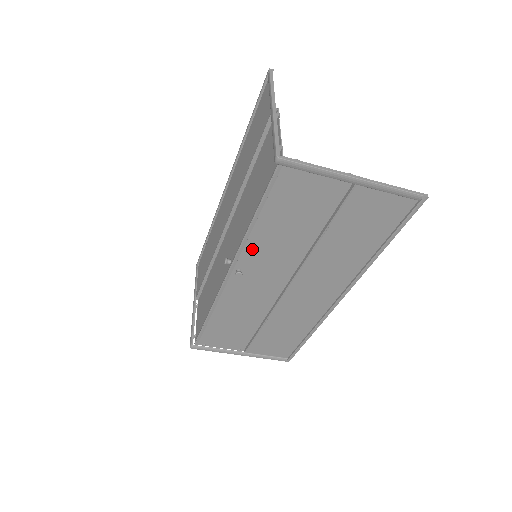
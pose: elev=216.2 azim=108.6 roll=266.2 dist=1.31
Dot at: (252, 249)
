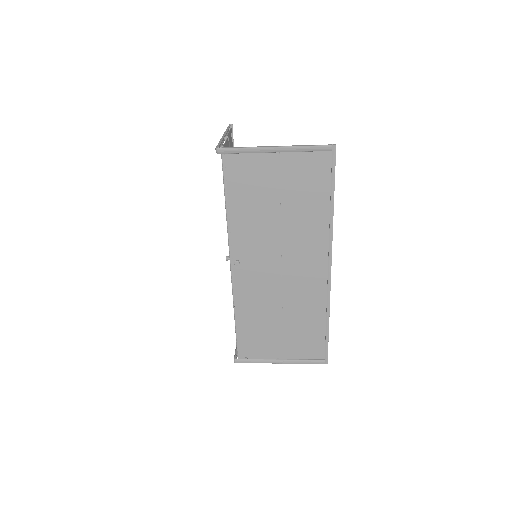
Dot at: (238, 237)
